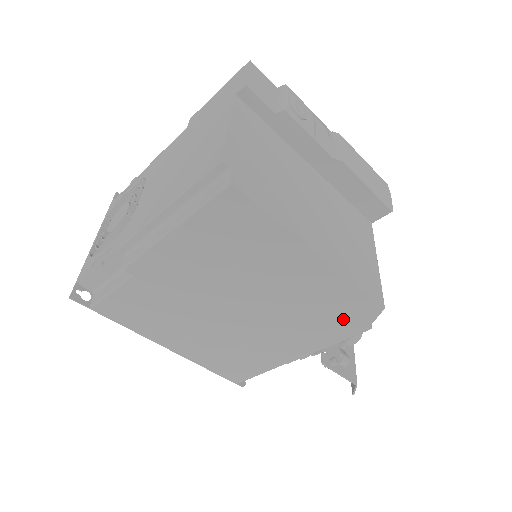
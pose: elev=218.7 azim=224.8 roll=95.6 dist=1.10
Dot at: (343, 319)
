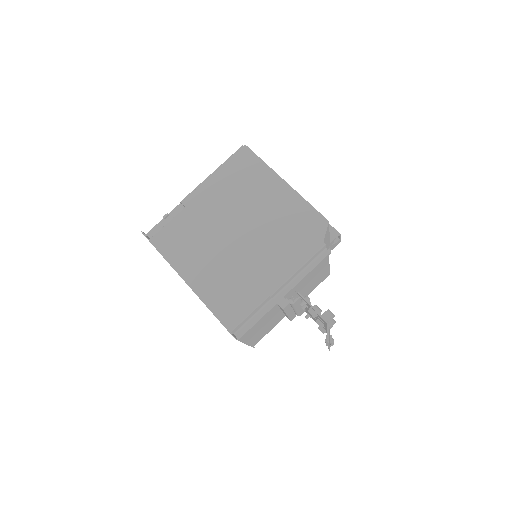
Dot at: (305, 235)
